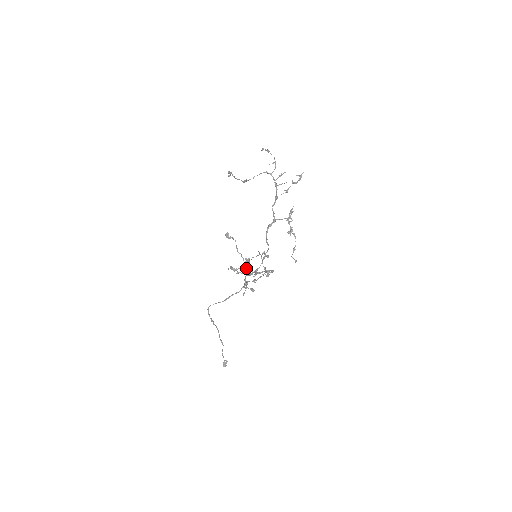
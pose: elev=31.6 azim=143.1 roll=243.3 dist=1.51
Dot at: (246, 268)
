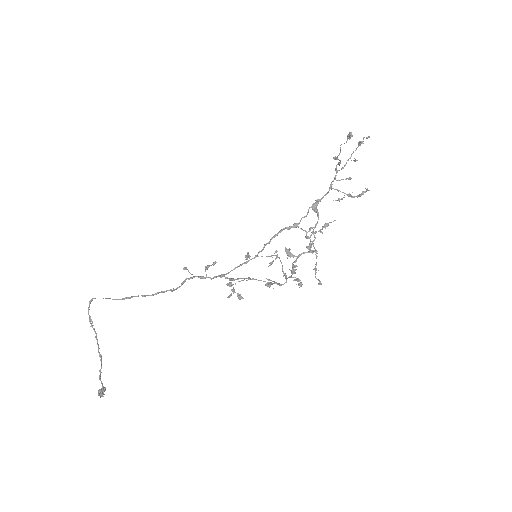
Dot at: (206, 267)
